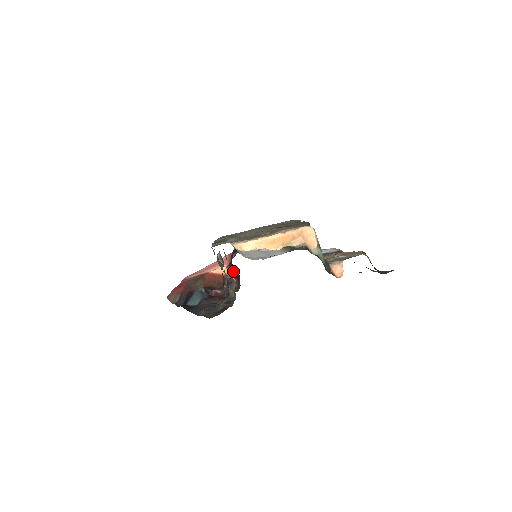
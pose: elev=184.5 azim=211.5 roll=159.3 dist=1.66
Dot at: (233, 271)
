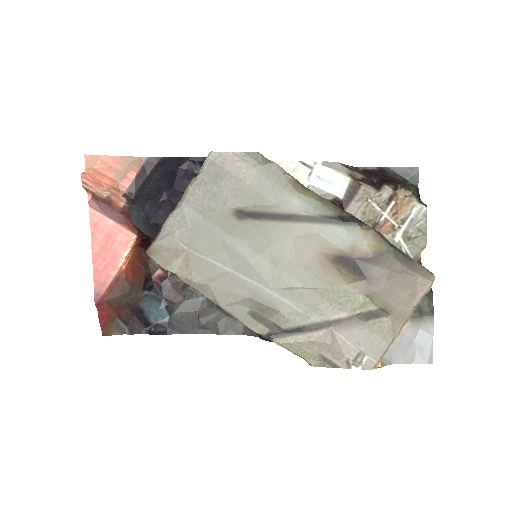
Dot at: occluded
